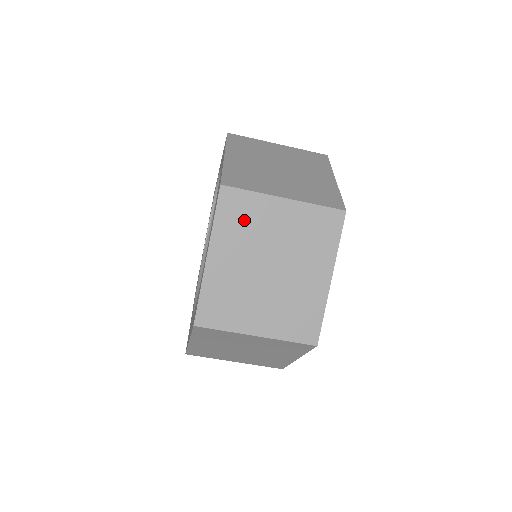
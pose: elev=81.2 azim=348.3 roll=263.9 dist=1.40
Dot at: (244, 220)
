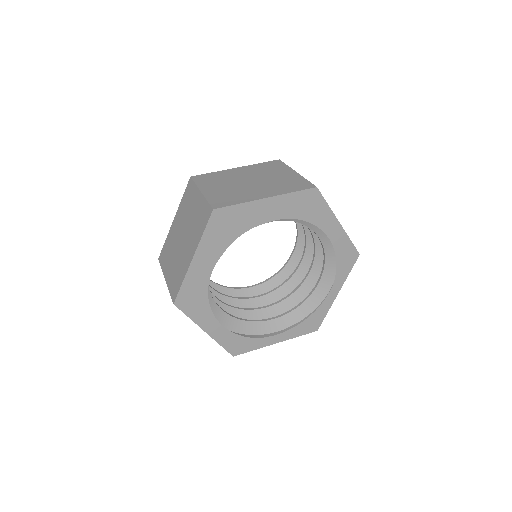
Dot at: (269, 168)
